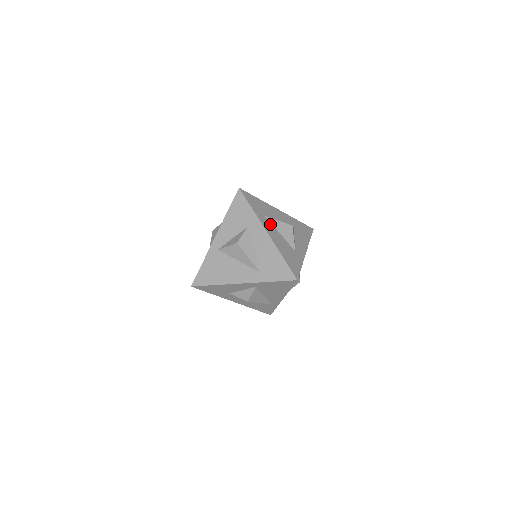
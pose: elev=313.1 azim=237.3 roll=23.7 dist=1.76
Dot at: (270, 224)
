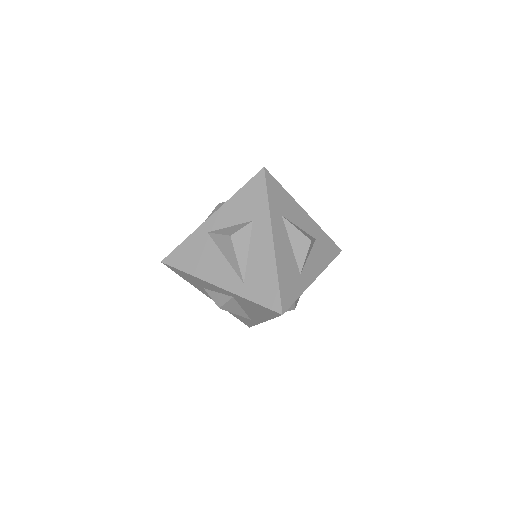
Dot at: (283, 228)
